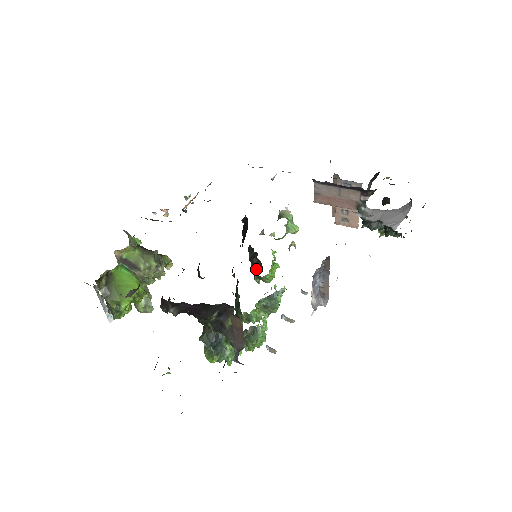
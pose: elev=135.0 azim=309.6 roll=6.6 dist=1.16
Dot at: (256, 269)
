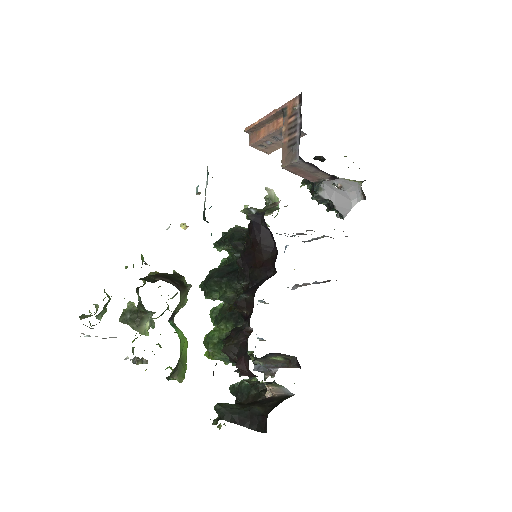
Dot at: (233, 250)
